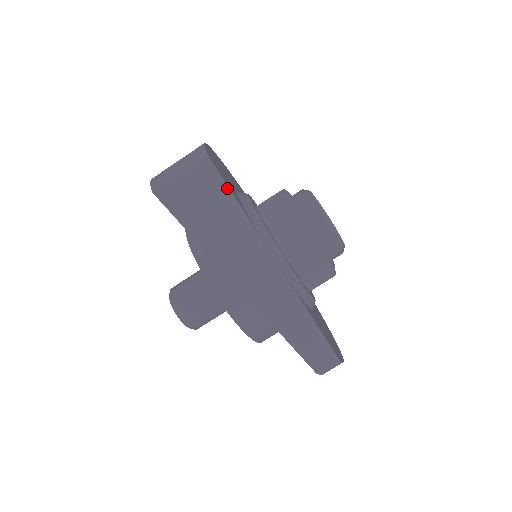
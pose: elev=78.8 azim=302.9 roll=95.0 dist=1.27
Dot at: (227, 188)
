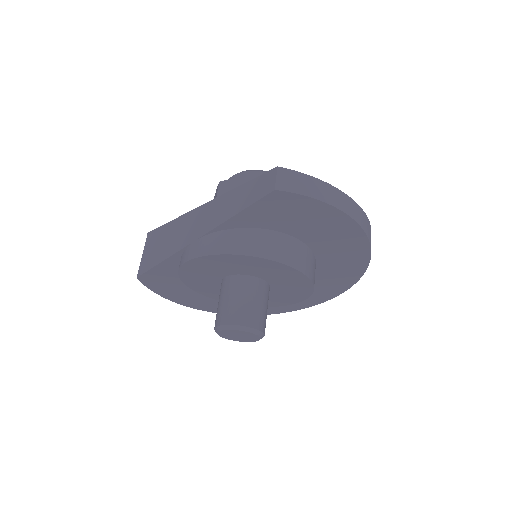
Dot at: (162, 227)
